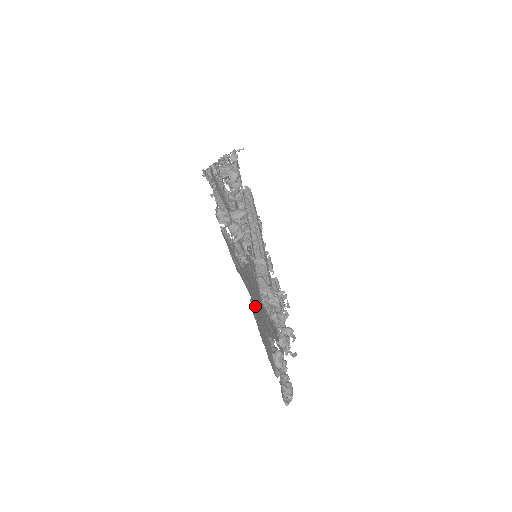
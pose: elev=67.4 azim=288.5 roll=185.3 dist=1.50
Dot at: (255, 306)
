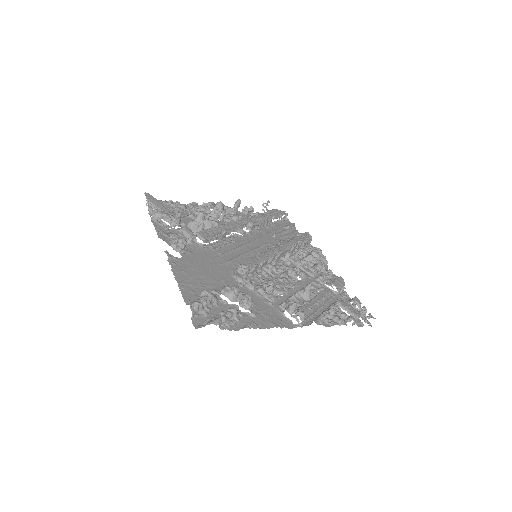
Dot at: (192, 265)
